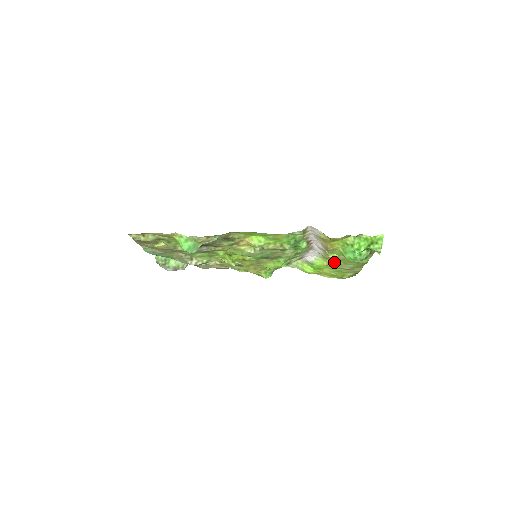
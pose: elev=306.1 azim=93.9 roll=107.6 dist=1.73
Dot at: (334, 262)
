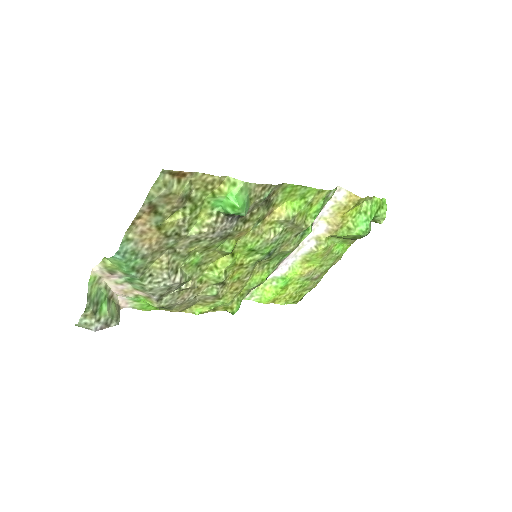
Dot at: (311, 265)
